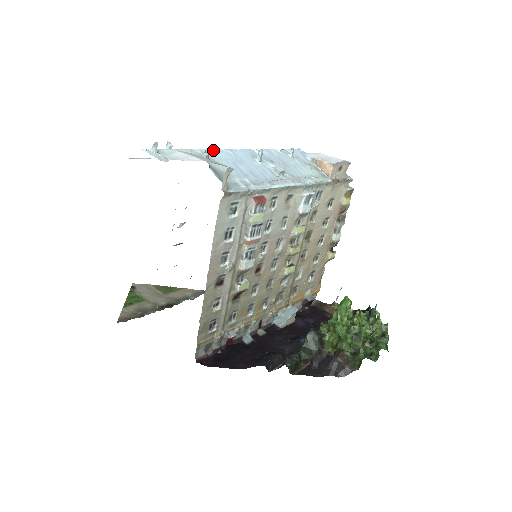
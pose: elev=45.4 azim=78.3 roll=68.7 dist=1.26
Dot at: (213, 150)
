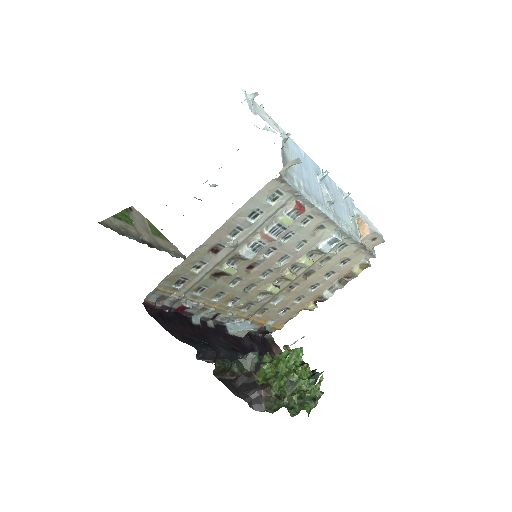
Dot at: (292, 140)
